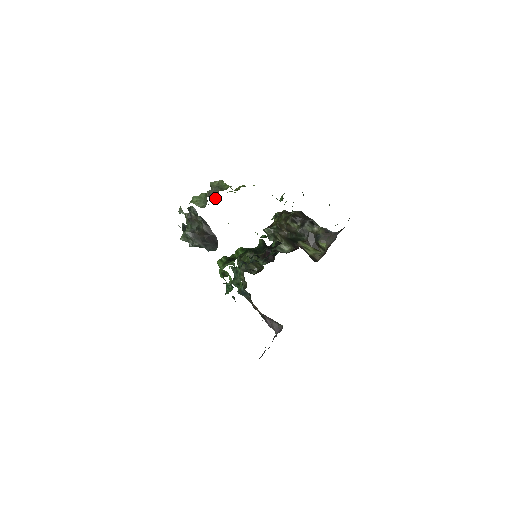
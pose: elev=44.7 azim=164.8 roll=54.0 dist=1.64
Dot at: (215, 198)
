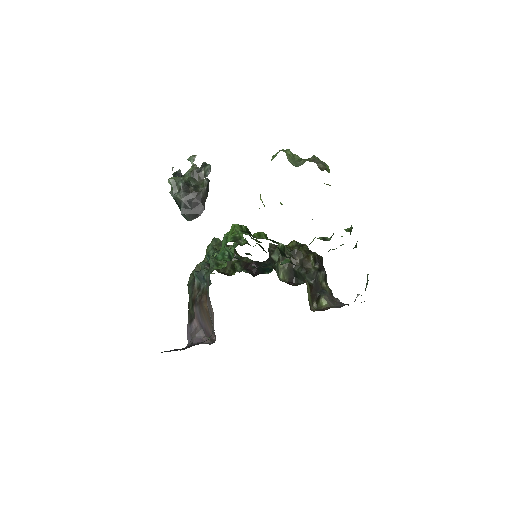
Dot at: (319, 168)
